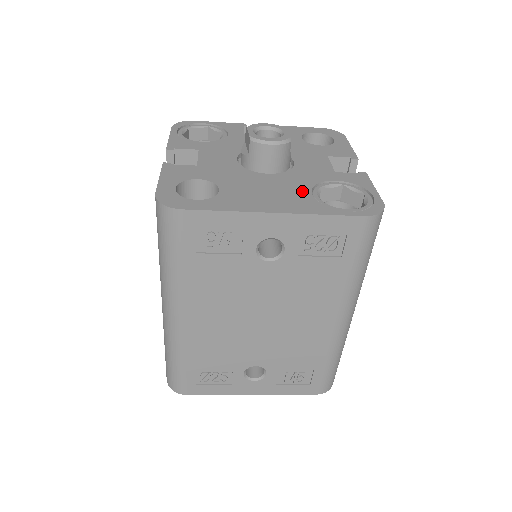
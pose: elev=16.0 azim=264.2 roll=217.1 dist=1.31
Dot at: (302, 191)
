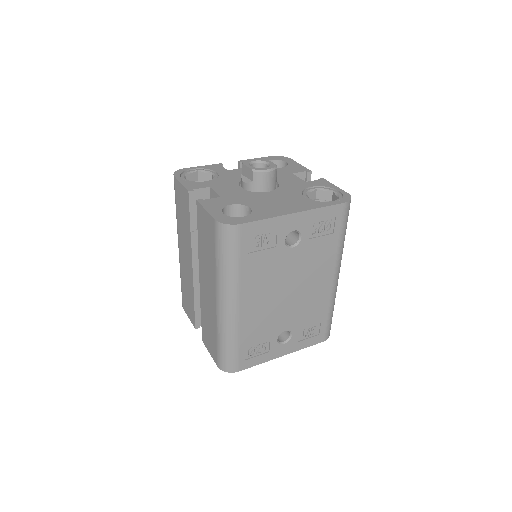
Dot at: (298, 197)
